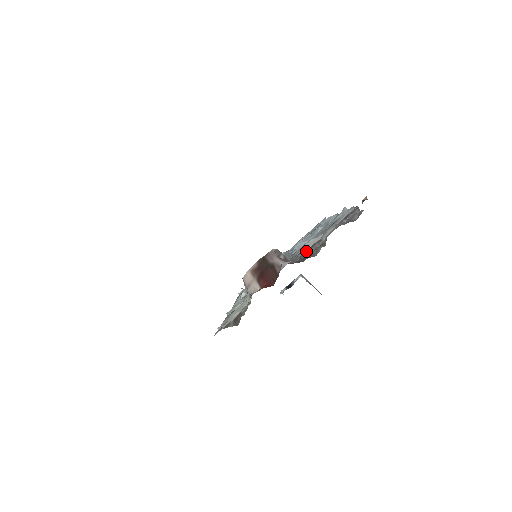
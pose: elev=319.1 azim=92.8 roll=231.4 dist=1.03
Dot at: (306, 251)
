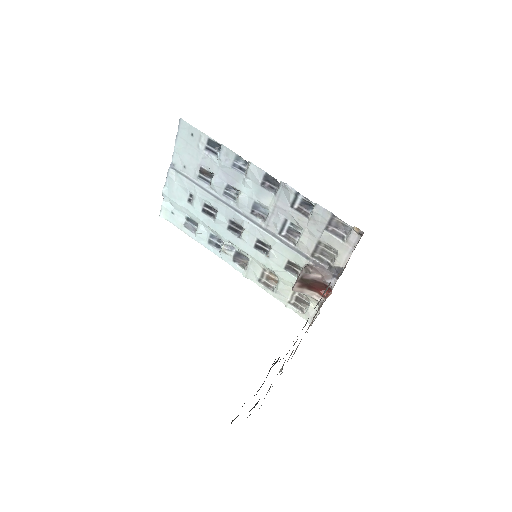
Dot at: (314, 252)
